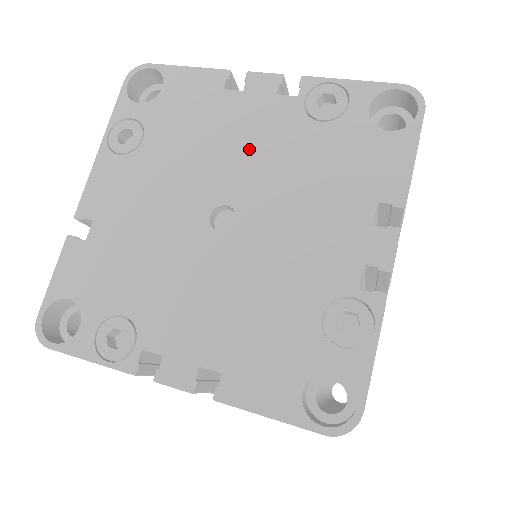
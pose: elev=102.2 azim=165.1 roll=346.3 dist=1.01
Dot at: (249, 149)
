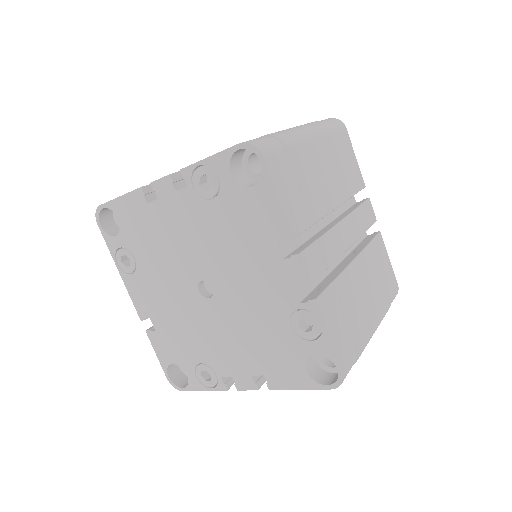
Dot at: (188, 239)
